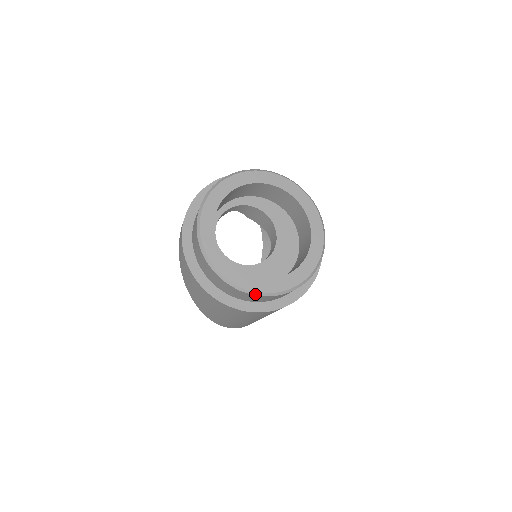
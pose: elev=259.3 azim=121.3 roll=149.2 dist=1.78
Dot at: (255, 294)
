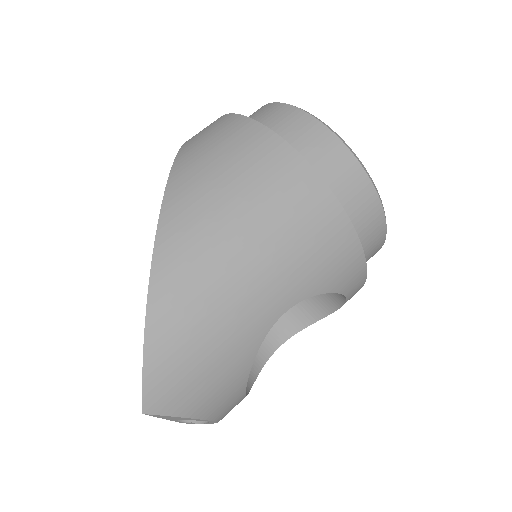
Dot at: (351, 152)
